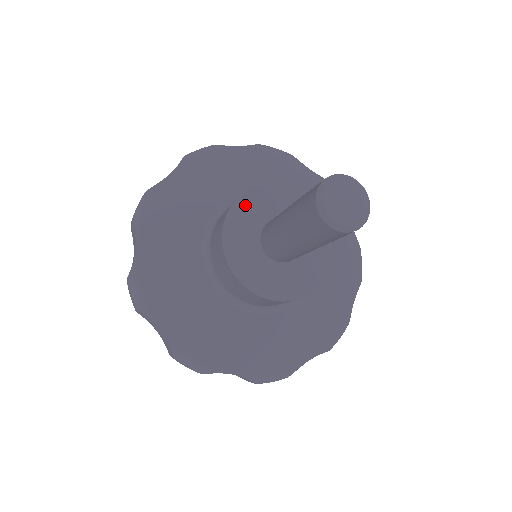
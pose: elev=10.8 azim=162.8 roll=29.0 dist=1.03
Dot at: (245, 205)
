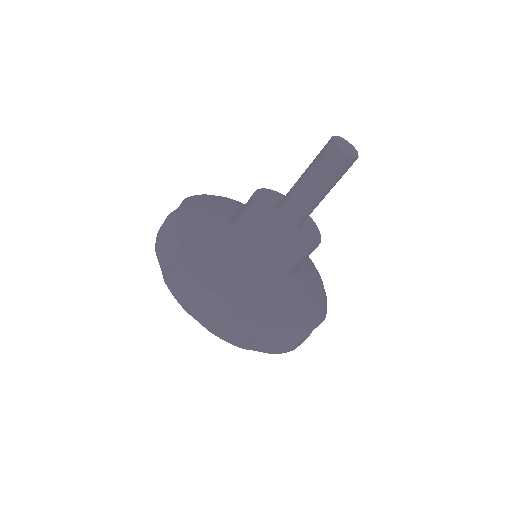
Dot at: (260, 196)
